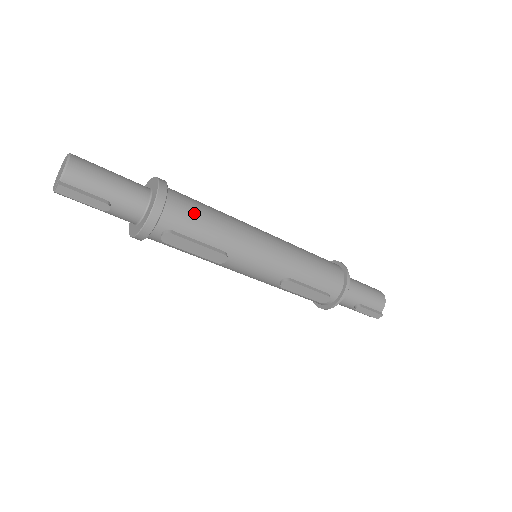
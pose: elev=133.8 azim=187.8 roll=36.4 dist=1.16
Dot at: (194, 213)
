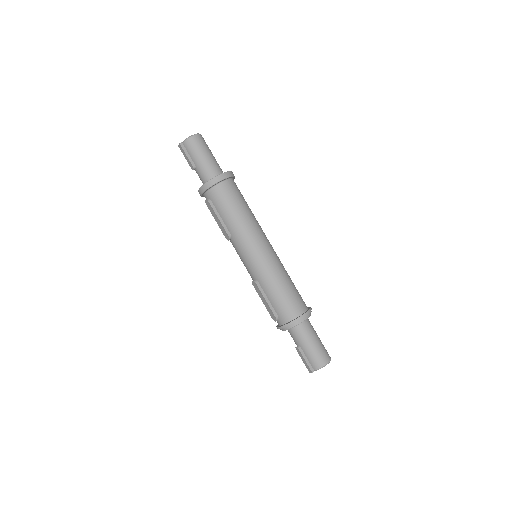
Dot at: (228, 201)
